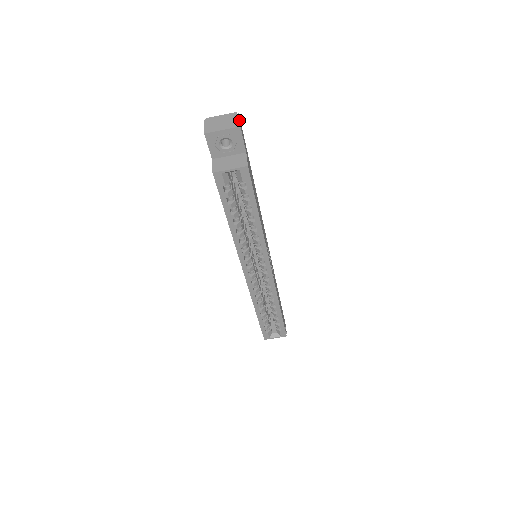
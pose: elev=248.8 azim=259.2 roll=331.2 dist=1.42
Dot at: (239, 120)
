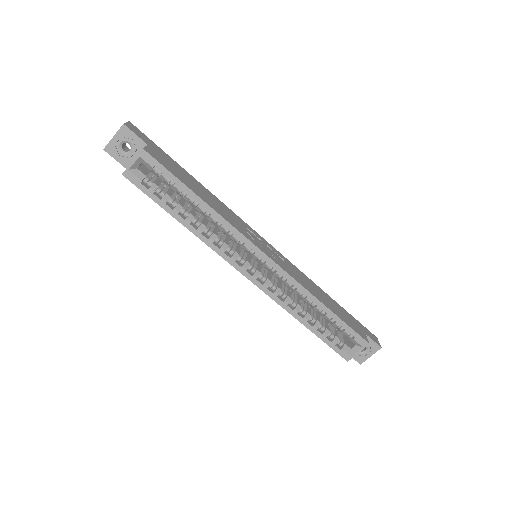
Dot at: (126, 123)
